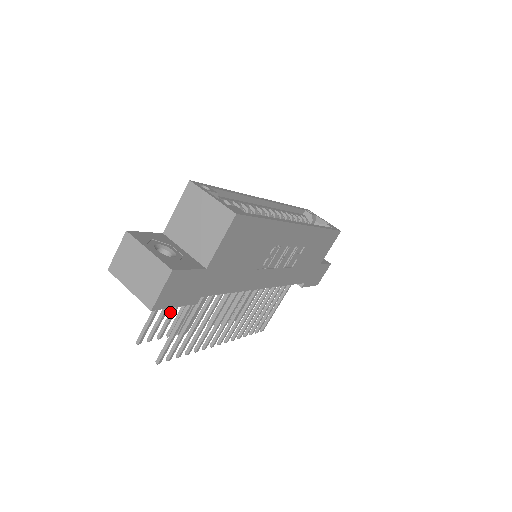
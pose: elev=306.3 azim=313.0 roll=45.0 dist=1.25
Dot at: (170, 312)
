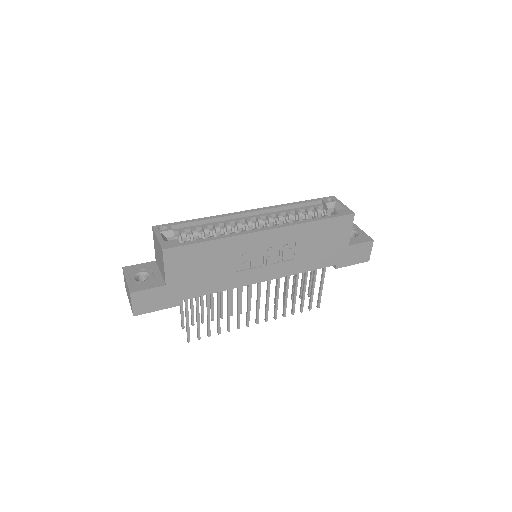
Dot at: (200, 305)
